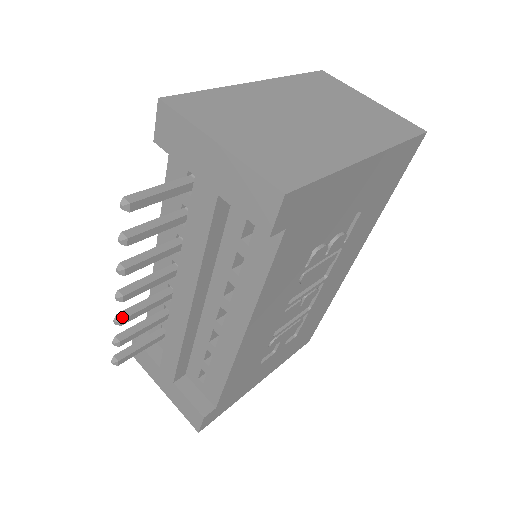
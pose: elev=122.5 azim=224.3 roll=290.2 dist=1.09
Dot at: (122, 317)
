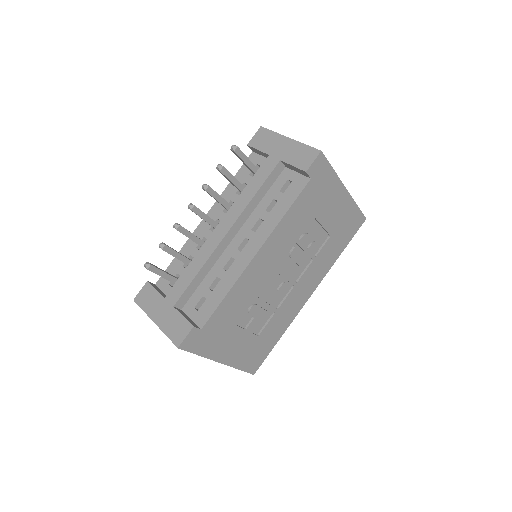
Dot at: (180, 225)
